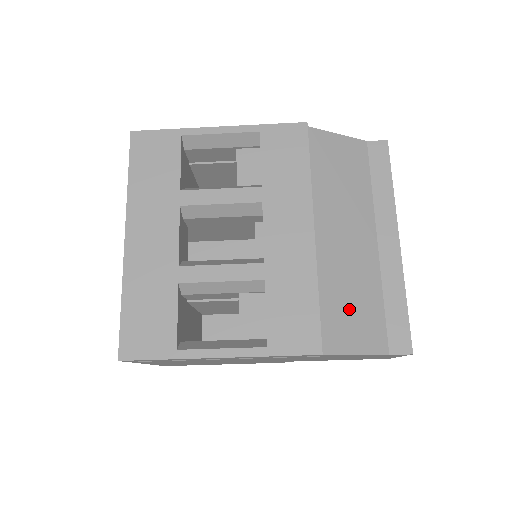
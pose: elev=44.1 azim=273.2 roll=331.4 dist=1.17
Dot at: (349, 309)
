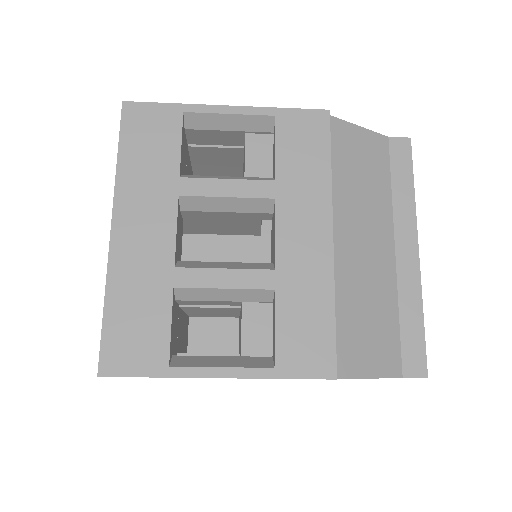
Dot at: (364, 326)
